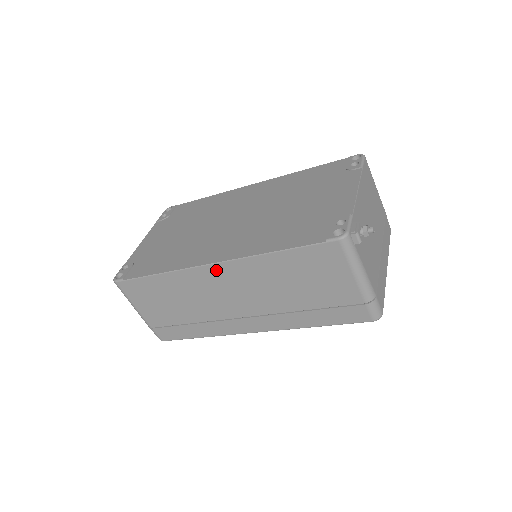
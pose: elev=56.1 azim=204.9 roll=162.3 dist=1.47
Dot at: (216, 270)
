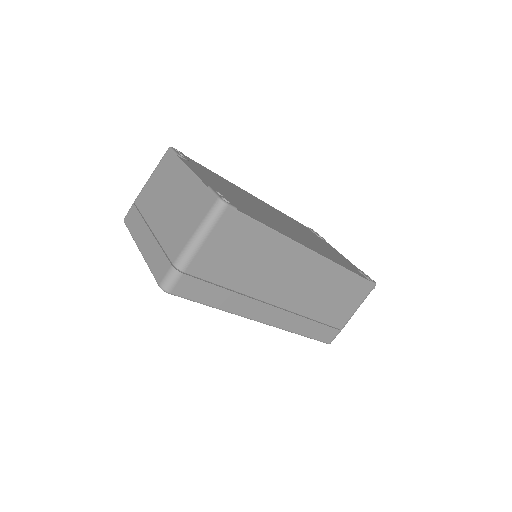
Dot at: (311, 258)
